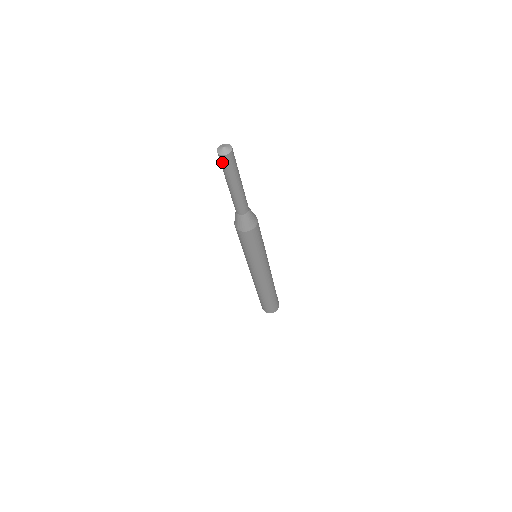
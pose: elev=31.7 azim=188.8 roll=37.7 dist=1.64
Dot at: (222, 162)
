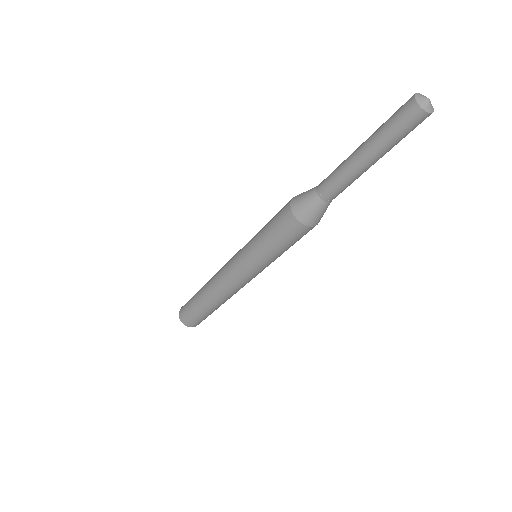
Dot at: (408, 120)
